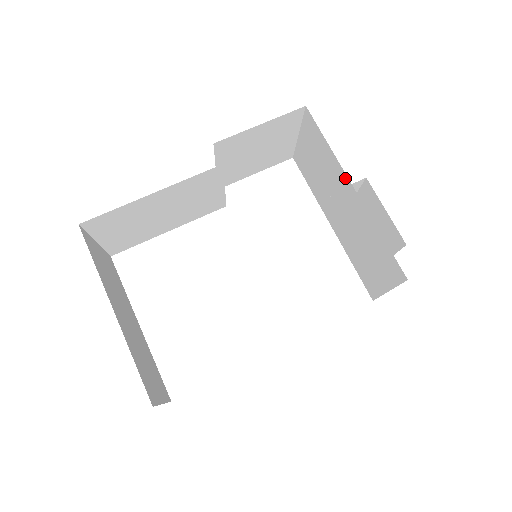
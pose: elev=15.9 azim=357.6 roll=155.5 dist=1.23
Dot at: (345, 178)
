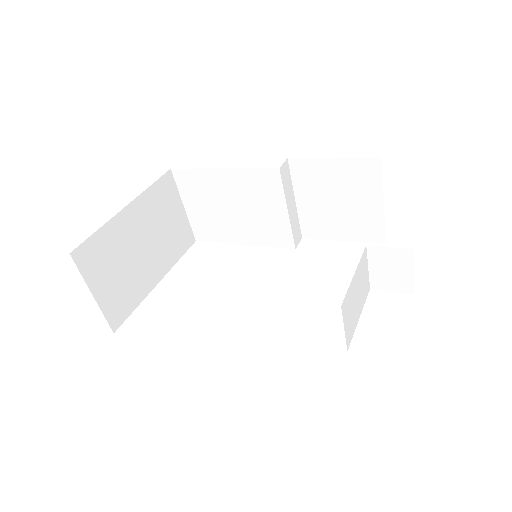
Dot at: occluded
